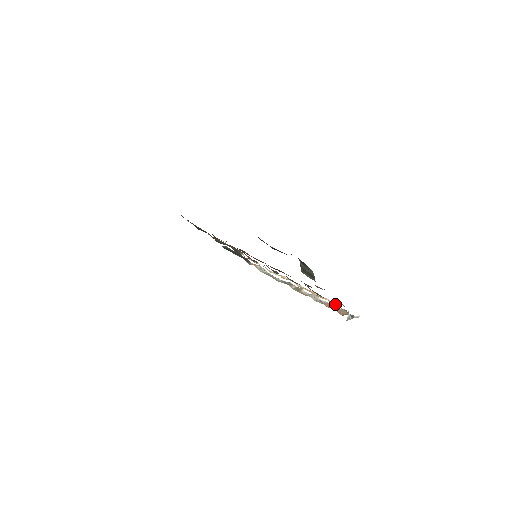
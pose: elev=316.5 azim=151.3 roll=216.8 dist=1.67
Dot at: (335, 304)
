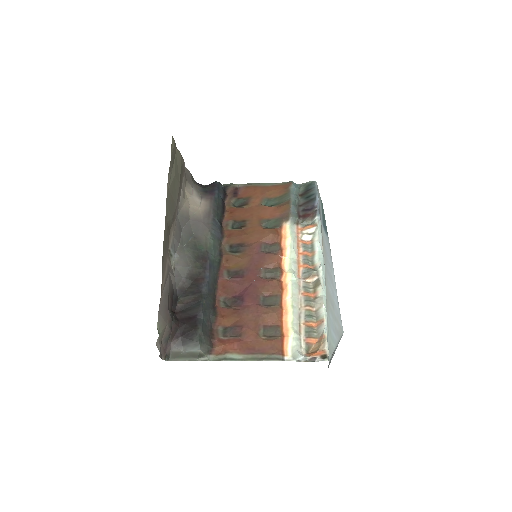
Dot at: (293, 343)
